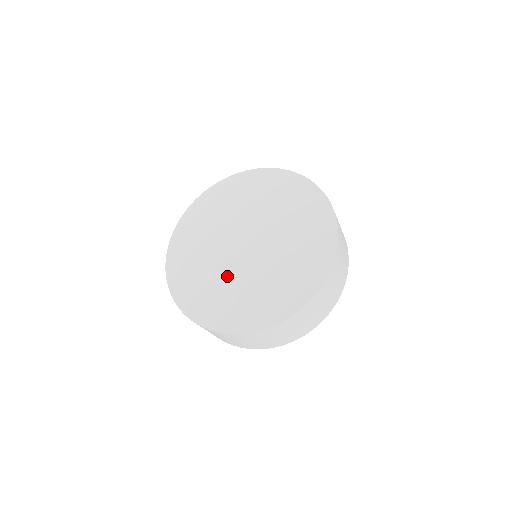
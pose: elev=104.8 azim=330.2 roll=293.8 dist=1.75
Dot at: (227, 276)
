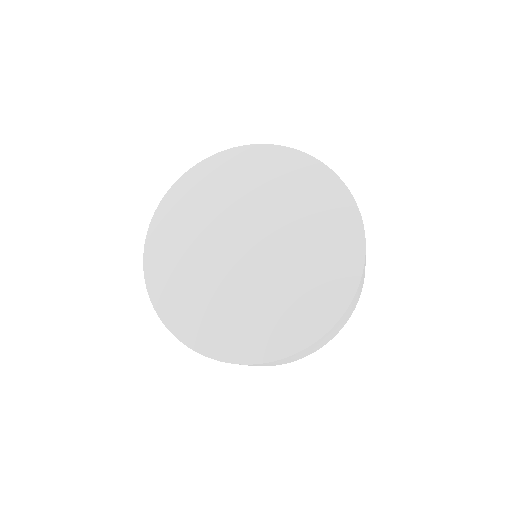
Dot at: (266, 289)
